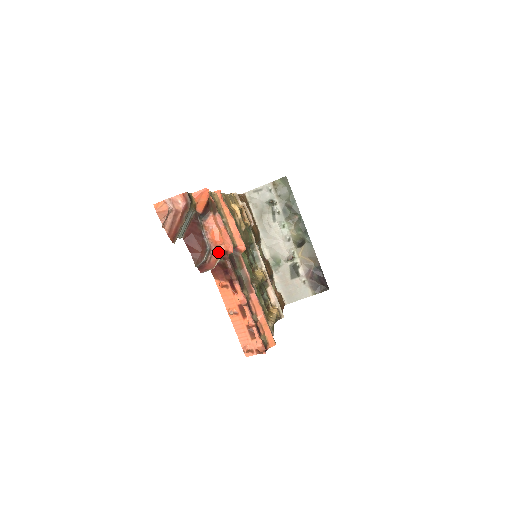
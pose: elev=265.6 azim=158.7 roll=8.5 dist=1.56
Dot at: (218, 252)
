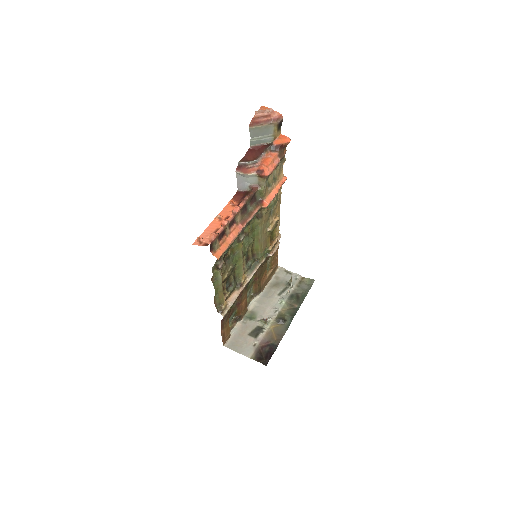
Dot at: (258, 168)
